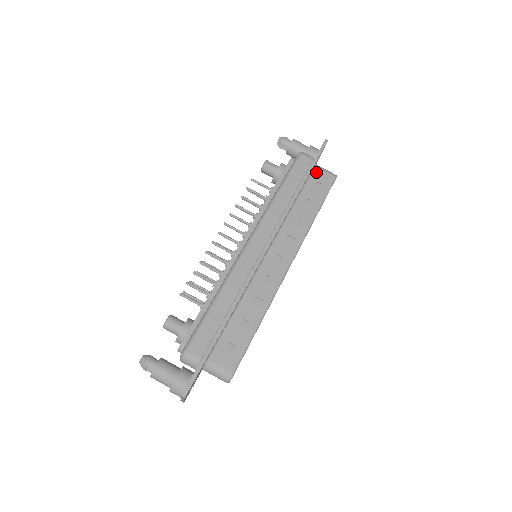
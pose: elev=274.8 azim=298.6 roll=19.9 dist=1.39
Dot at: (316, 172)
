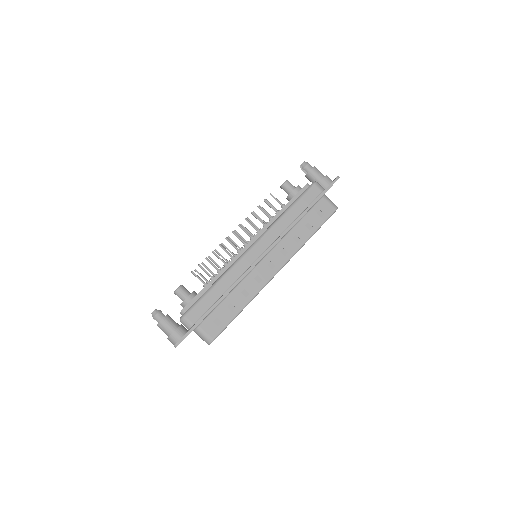
Dot at: (322, 202)
